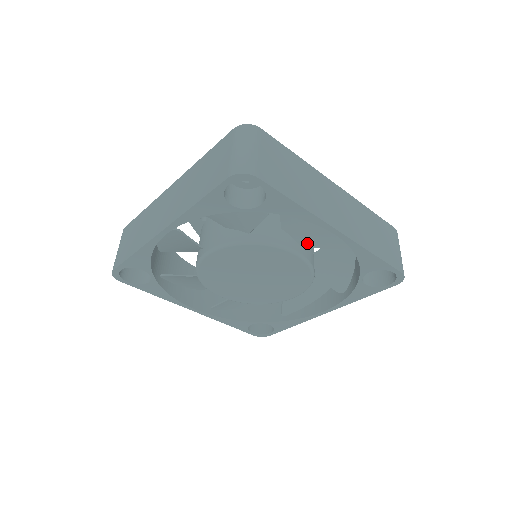
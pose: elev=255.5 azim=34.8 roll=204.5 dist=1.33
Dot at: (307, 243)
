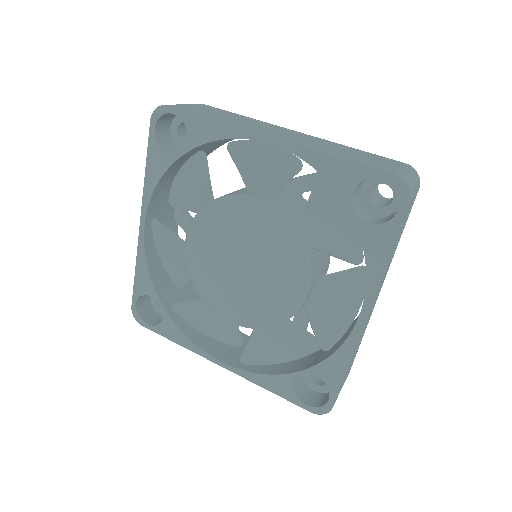
Dot at: (270, 188)
